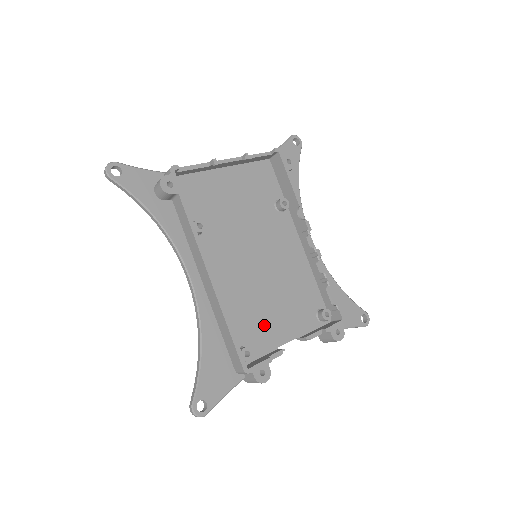
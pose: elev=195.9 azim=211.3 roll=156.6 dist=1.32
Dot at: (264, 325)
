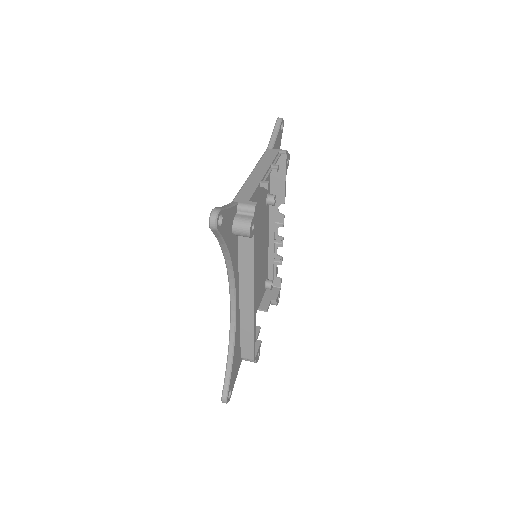
Dot at: occluded
